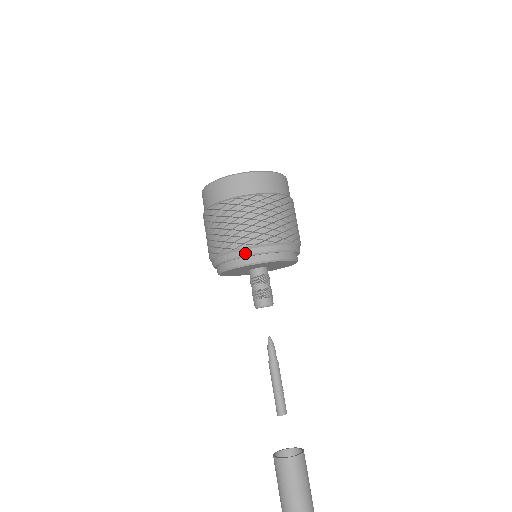
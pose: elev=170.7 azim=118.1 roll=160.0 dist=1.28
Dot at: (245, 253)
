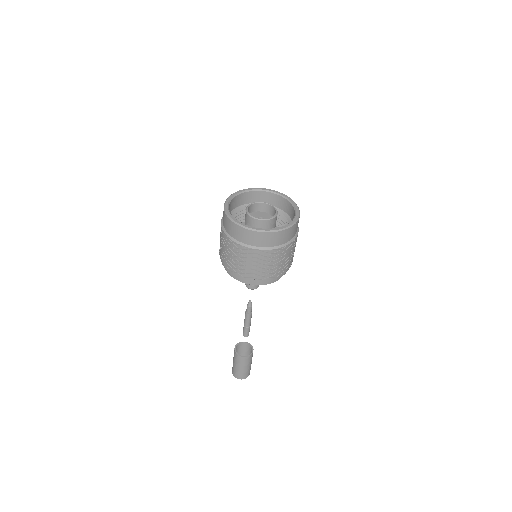
Dot at: (226, 269)
